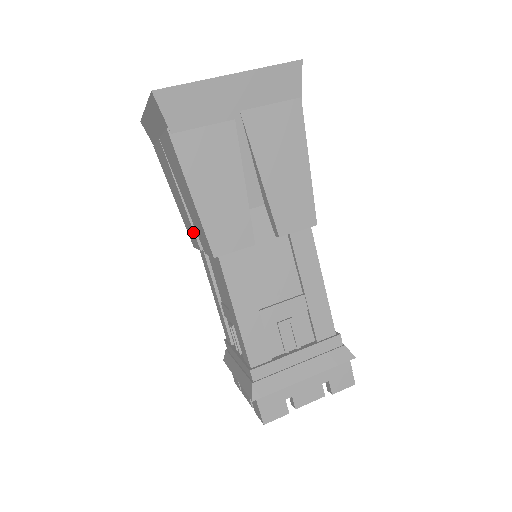
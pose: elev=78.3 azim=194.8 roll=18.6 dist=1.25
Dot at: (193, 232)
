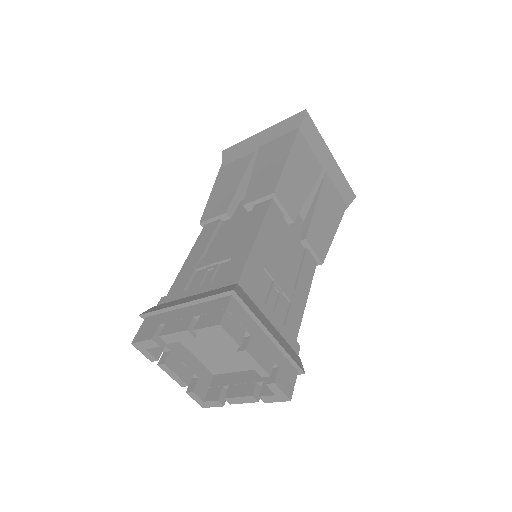
Dot at: occluded
